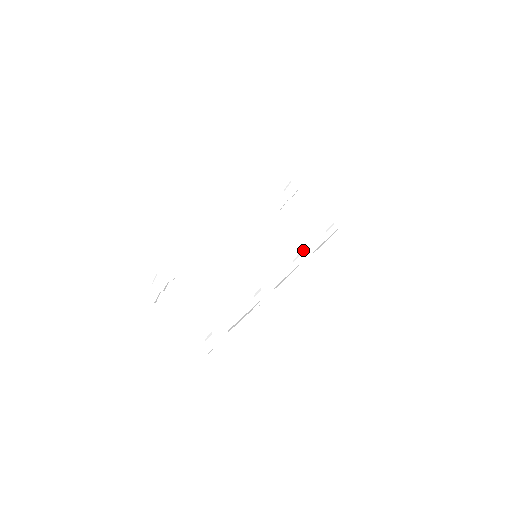
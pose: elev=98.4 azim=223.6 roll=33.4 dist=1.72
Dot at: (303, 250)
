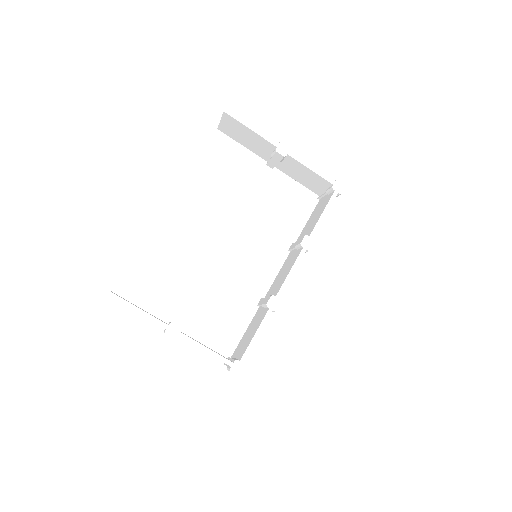
Dot at: (303, 240)
